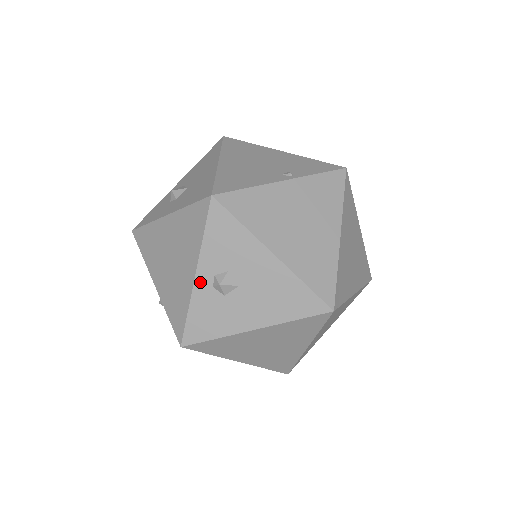
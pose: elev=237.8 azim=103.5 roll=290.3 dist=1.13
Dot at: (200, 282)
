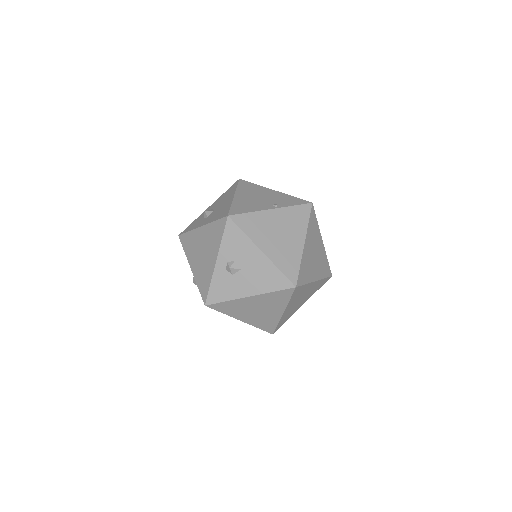
Dot at: (218, 266)
